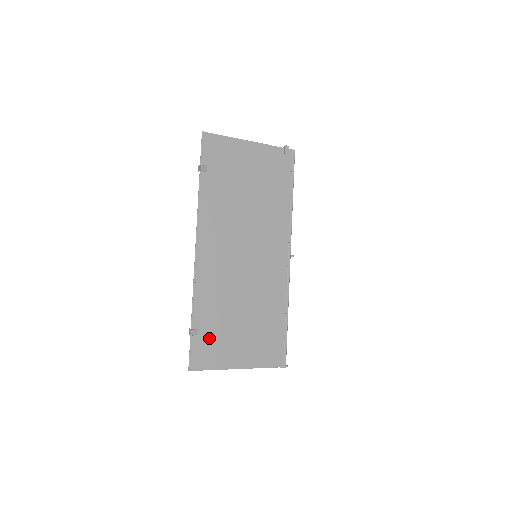
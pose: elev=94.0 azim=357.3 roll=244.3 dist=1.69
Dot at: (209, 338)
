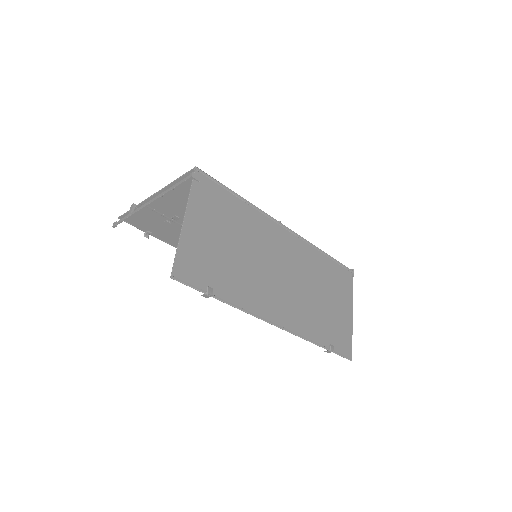
Dot at: (335, 335)
